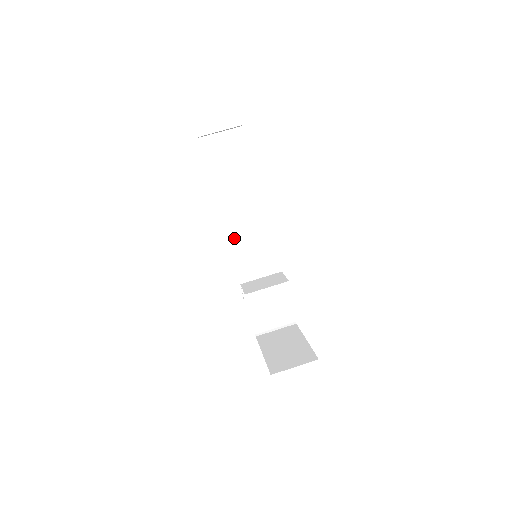
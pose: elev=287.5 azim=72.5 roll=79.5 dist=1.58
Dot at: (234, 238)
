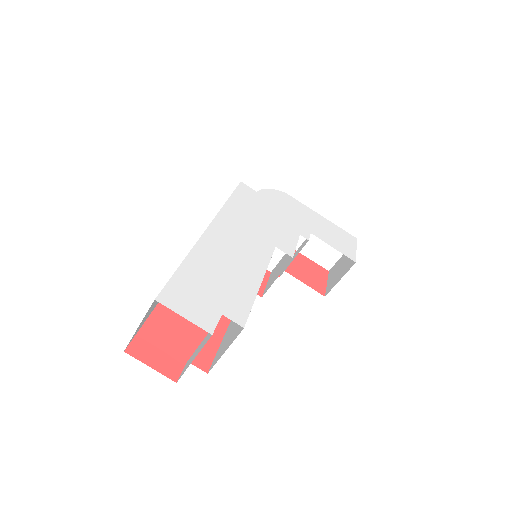
Dot at: occluded
